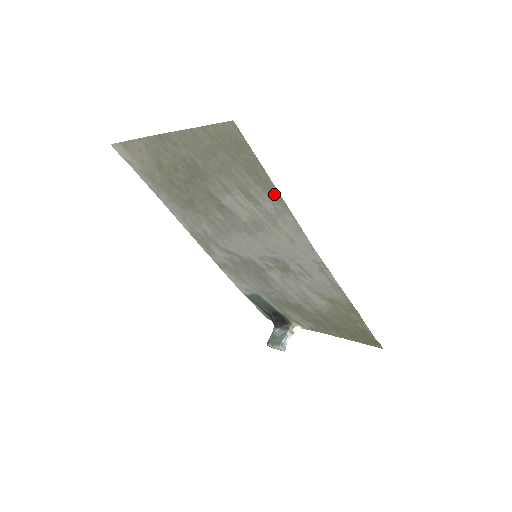
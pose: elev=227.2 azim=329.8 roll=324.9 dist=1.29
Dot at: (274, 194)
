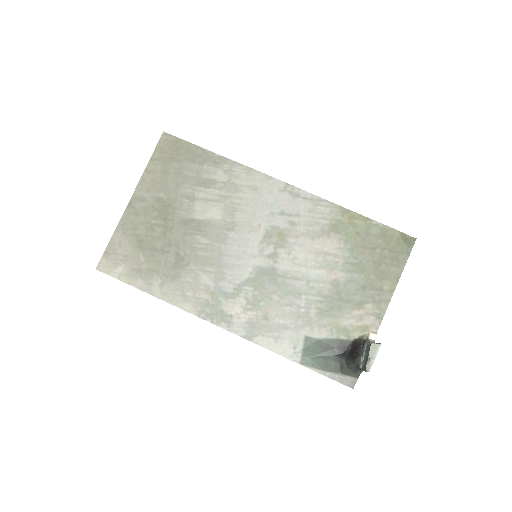
Dot at: (215, 159)
